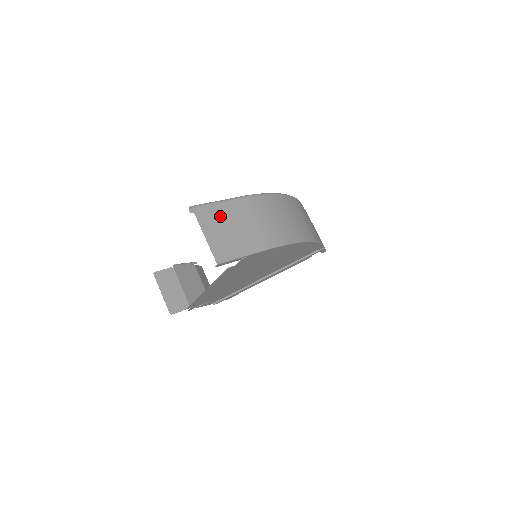
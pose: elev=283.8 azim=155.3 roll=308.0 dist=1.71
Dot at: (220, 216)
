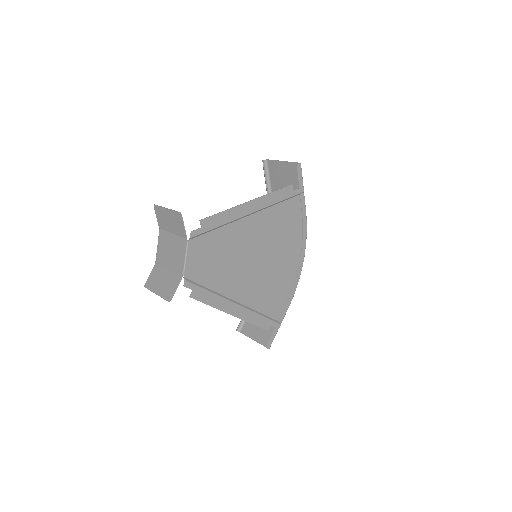
Dot at: (278, 179)
